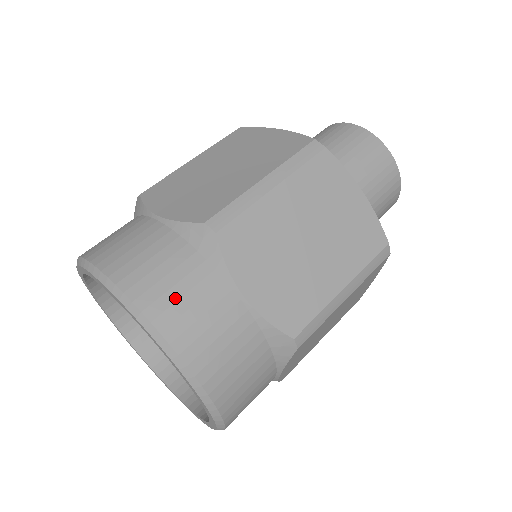
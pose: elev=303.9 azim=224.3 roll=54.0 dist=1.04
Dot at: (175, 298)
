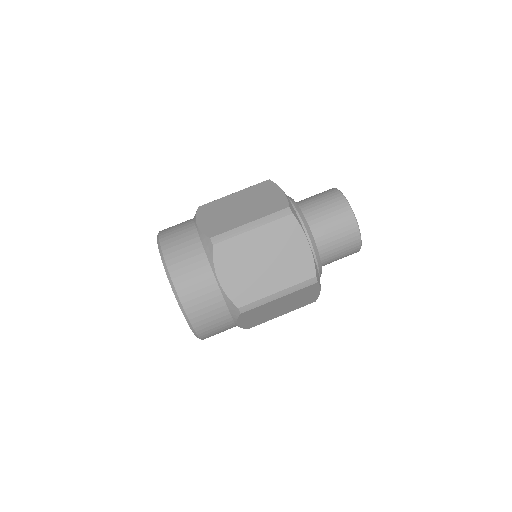
Dot at: (209, 325)
